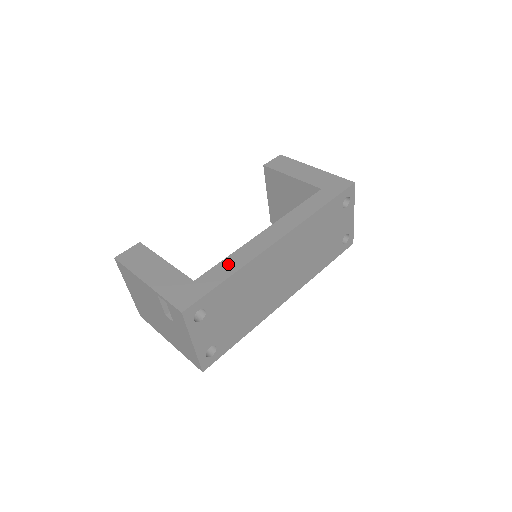
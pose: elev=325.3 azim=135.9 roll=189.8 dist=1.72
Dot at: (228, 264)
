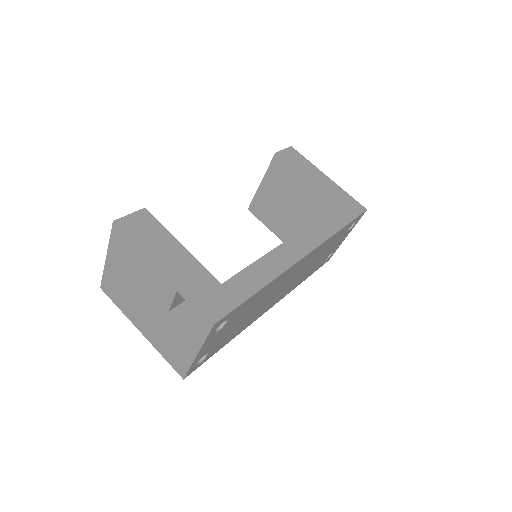
Dot at: (257, 272)
